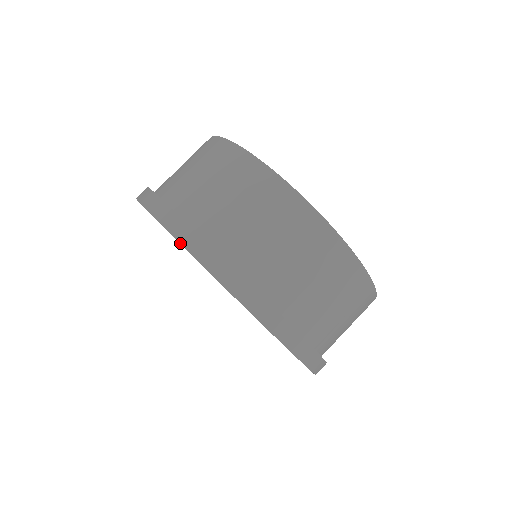
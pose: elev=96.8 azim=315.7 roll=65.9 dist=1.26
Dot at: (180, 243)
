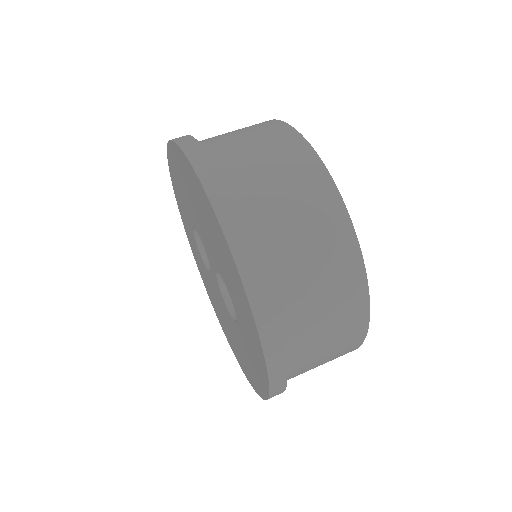
Dot at: (239, 271)
